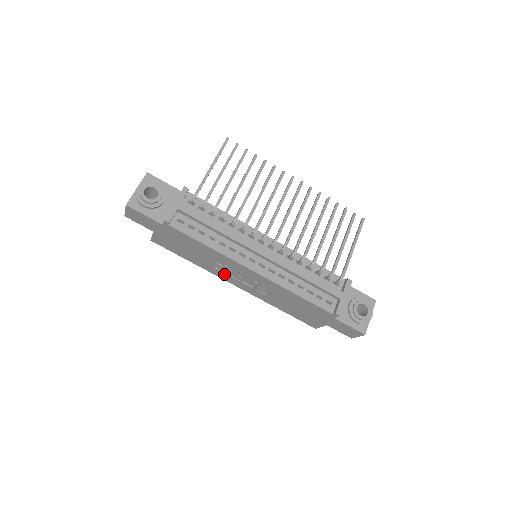
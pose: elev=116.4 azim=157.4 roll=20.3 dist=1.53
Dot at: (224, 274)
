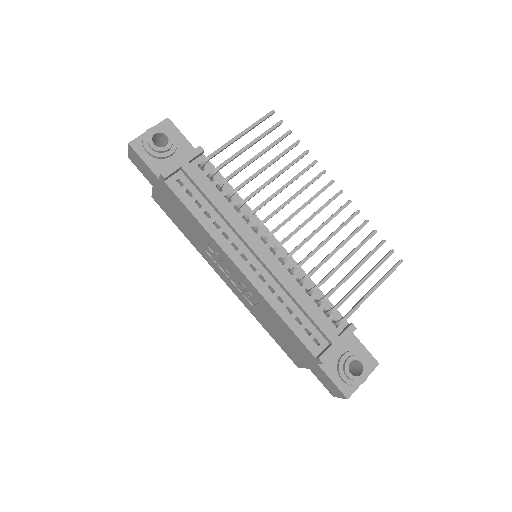
Dot at: (214, 263)
